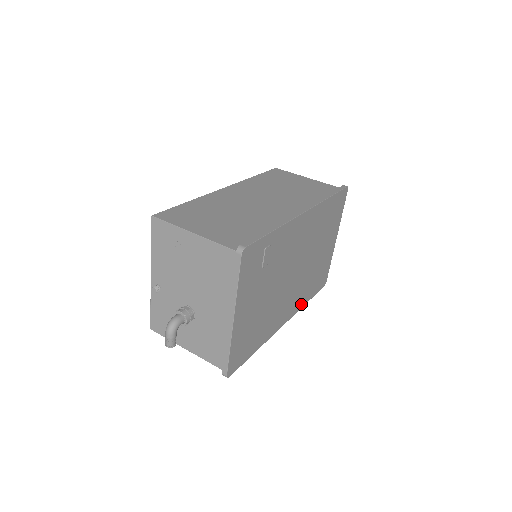
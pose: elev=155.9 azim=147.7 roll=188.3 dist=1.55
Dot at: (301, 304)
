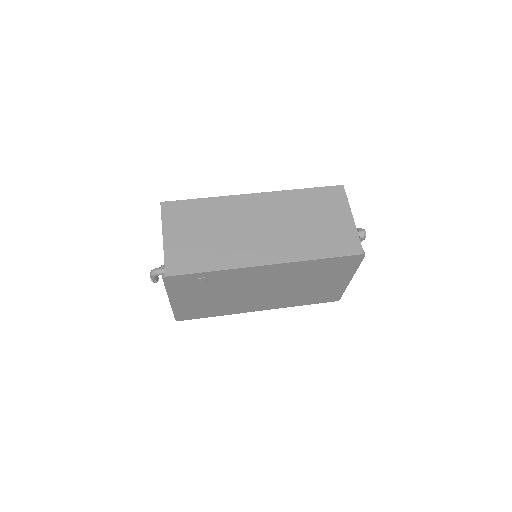
Dot at: (288, 305)
